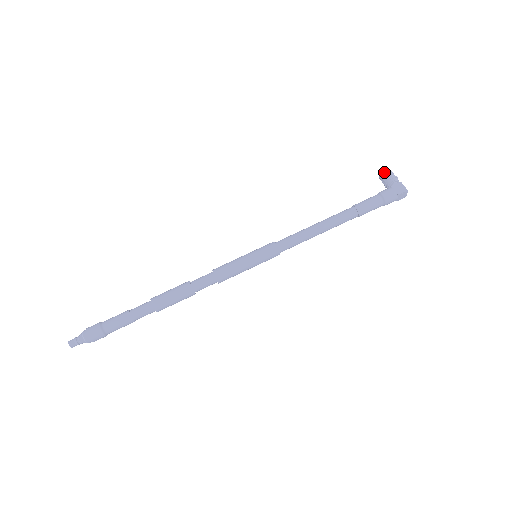
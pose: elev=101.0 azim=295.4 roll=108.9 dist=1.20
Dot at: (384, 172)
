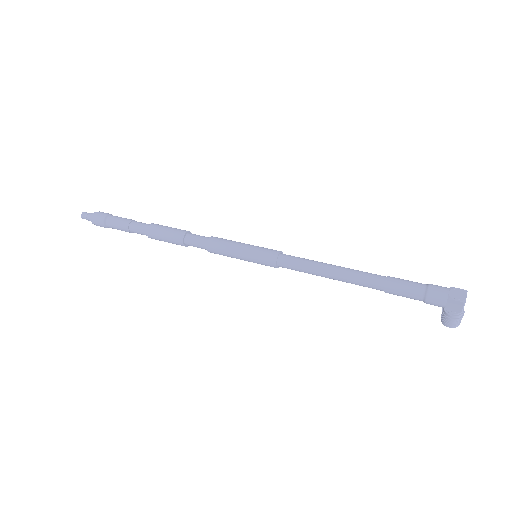
Dot at: occluded
